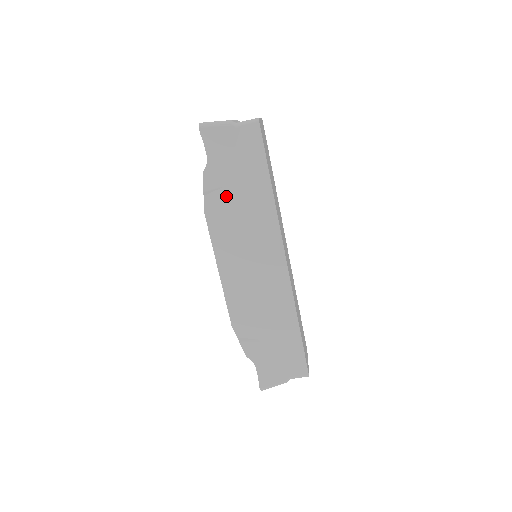
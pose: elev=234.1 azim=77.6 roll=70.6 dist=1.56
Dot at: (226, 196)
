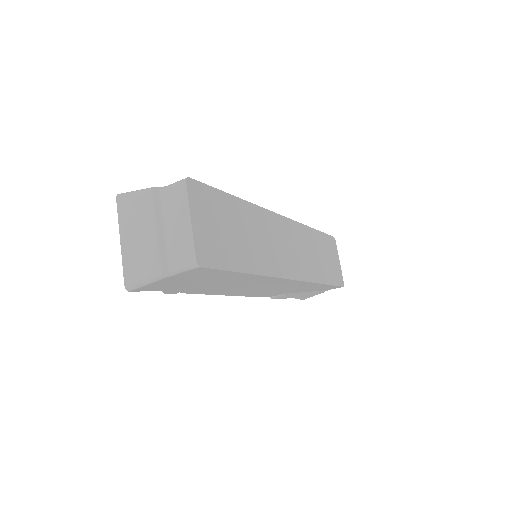
Dot at: (202, 287)
